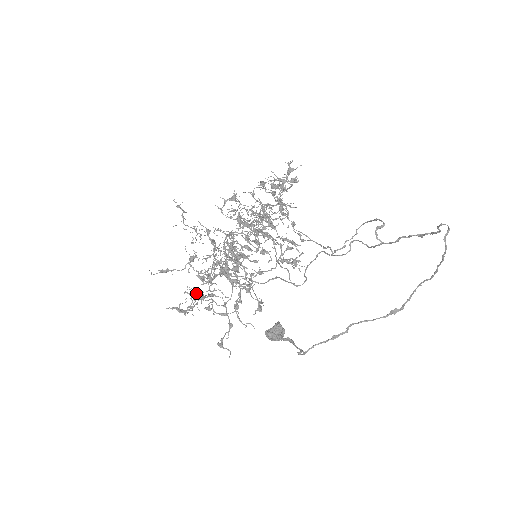
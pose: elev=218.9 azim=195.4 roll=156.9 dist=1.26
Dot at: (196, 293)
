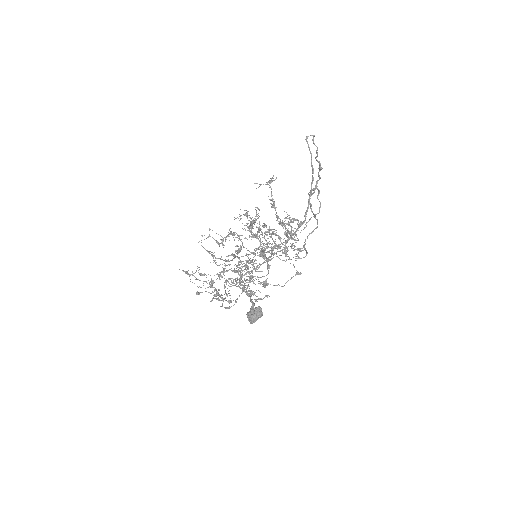
Dot at: (215, 289)
